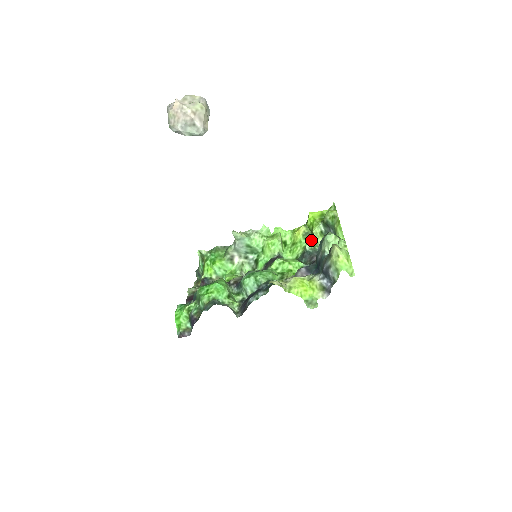
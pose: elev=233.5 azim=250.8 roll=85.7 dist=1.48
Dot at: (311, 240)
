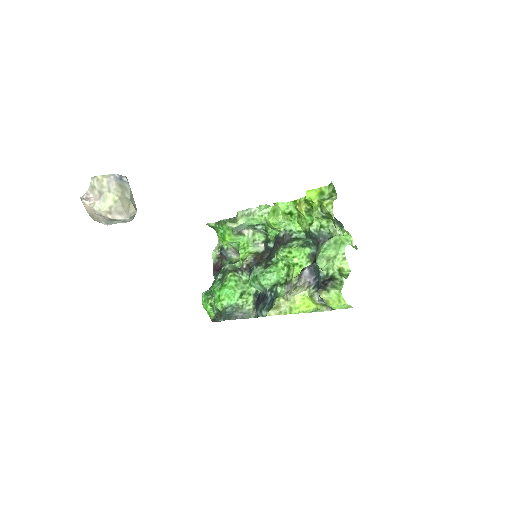
Dot at: occluded
